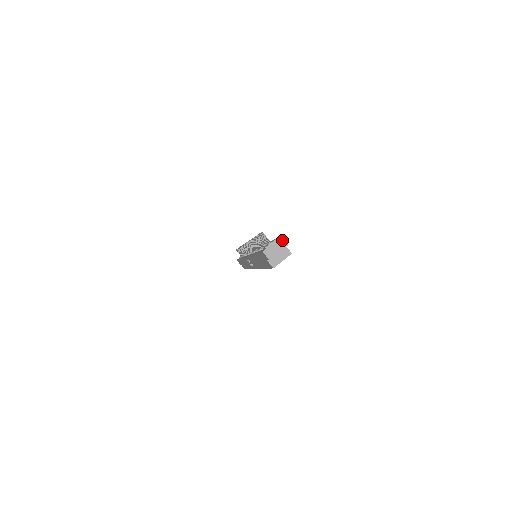
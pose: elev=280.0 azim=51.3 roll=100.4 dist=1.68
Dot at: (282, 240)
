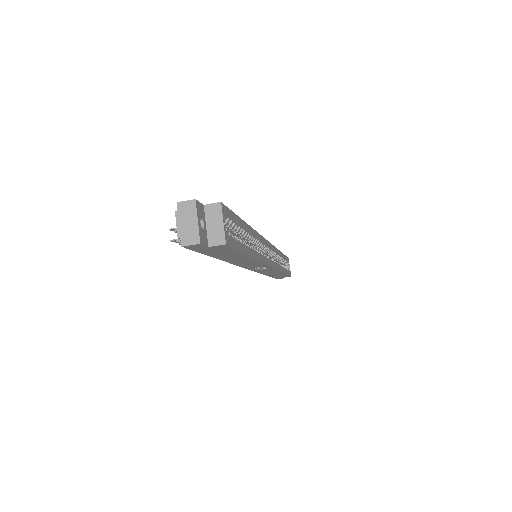
Dot at: (182, 205)
